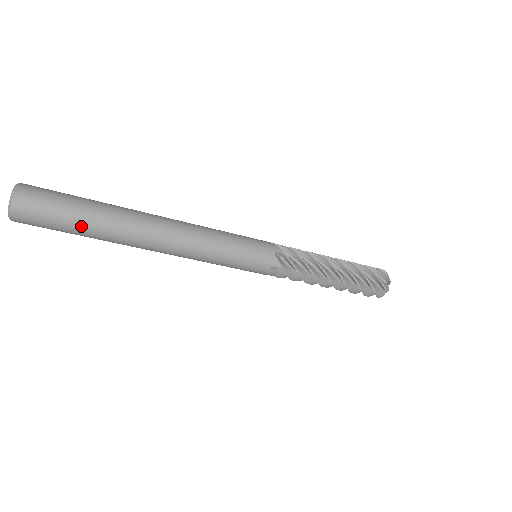
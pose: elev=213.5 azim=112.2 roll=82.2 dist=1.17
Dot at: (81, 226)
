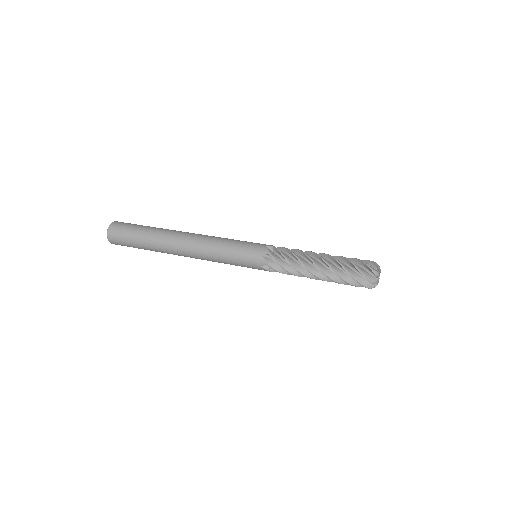
Dot at: (141, 245)
